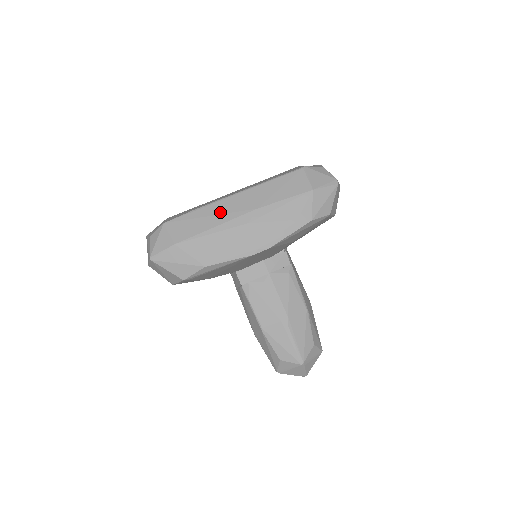
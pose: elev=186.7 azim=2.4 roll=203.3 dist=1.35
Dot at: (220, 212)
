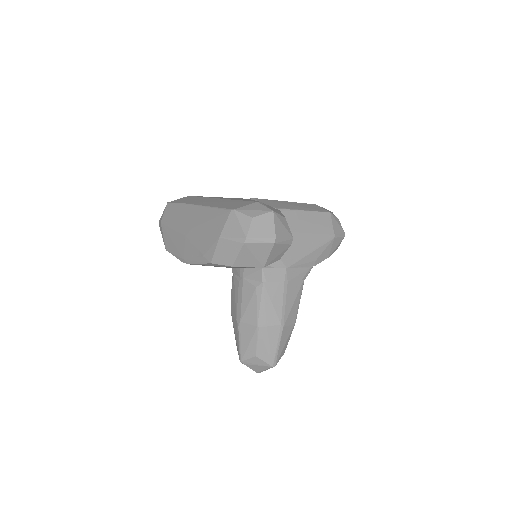
Dot at: (183, 215)
